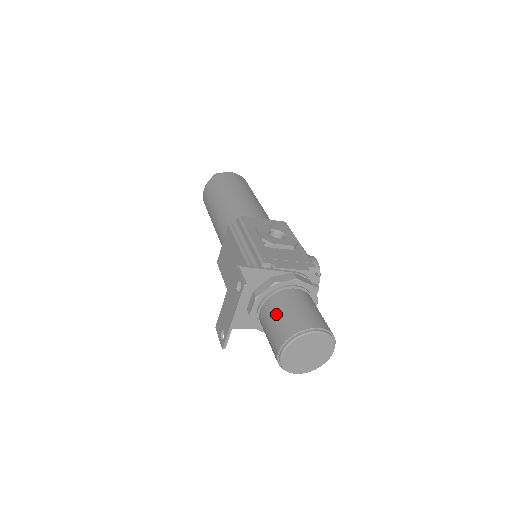
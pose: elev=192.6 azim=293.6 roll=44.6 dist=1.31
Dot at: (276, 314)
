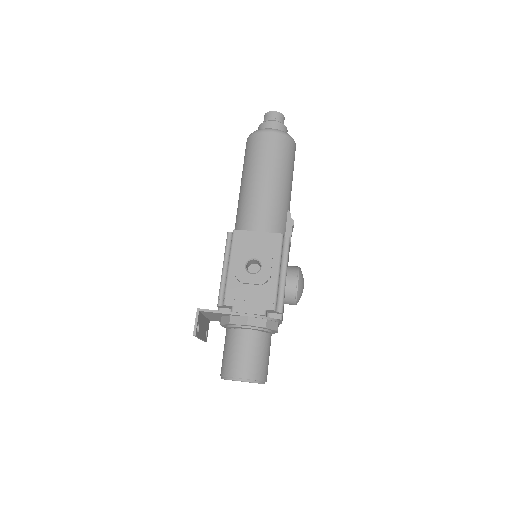
Dot at: (225, 348)
